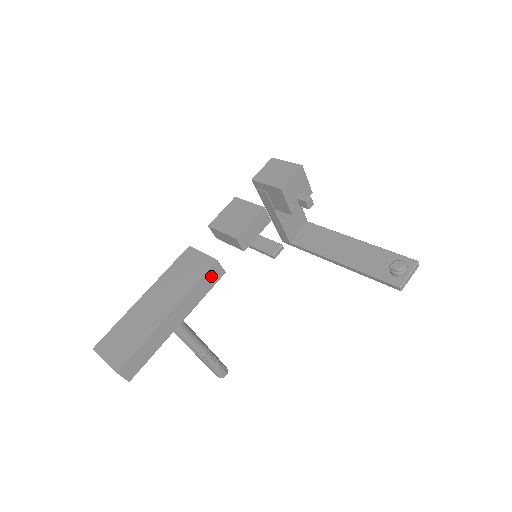
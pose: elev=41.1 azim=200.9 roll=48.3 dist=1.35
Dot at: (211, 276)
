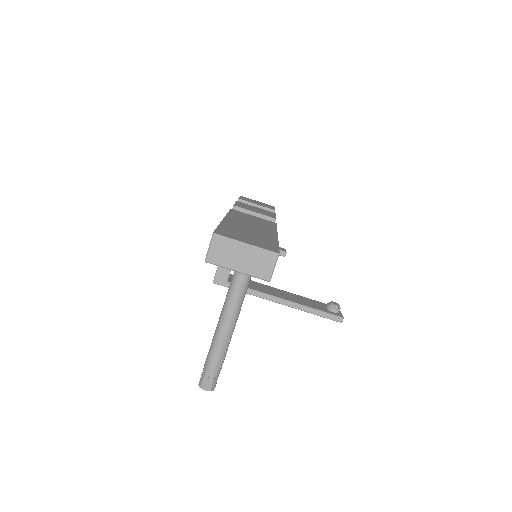
Dot at: occluded
